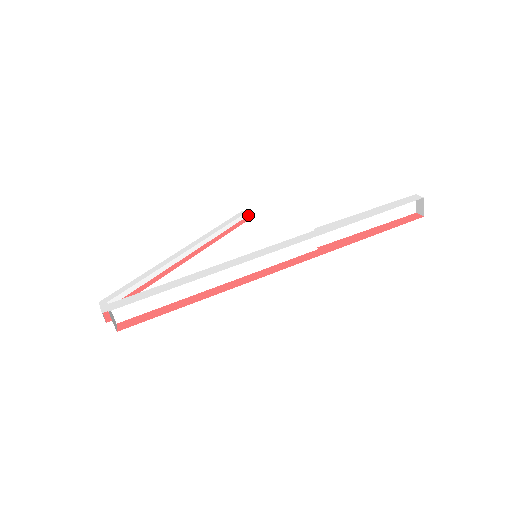
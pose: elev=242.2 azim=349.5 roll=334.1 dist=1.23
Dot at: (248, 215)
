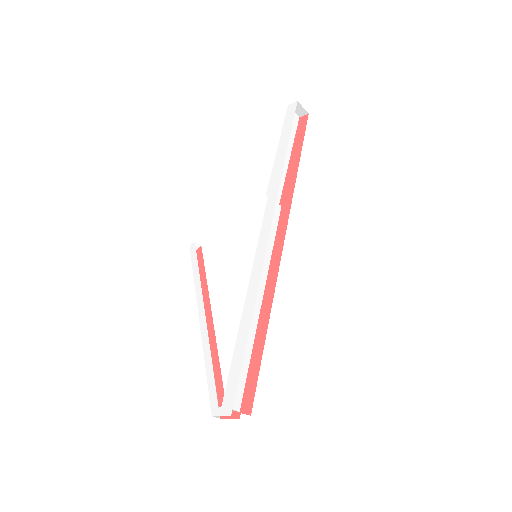
Dot at: (197, 244)
